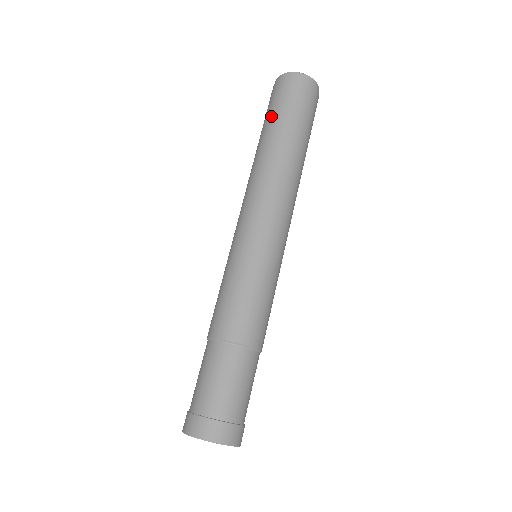
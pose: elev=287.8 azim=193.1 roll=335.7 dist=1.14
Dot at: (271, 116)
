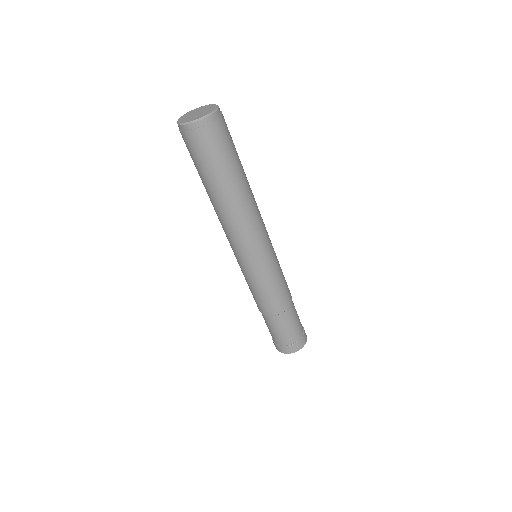
Dot at: (199, 170)
